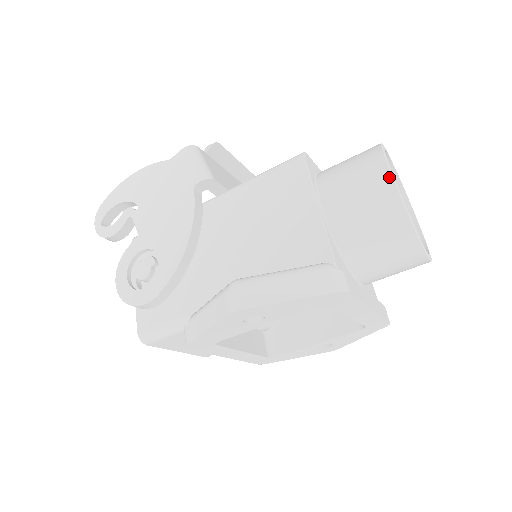
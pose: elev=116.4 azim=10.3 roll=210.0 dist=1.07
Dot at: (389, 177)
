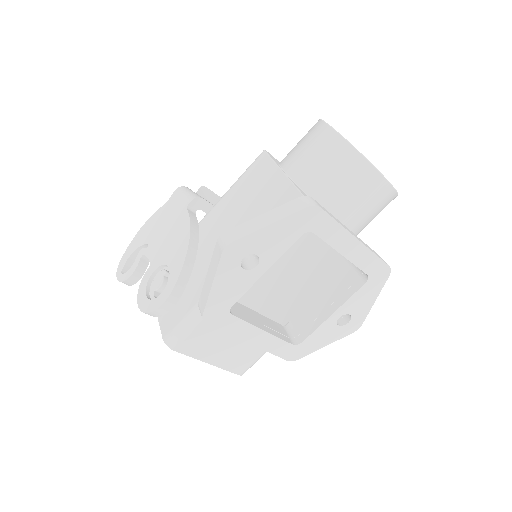
Dot at: (327, 127)
